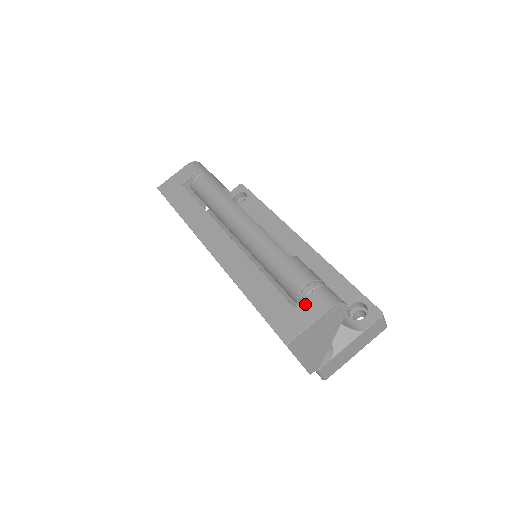
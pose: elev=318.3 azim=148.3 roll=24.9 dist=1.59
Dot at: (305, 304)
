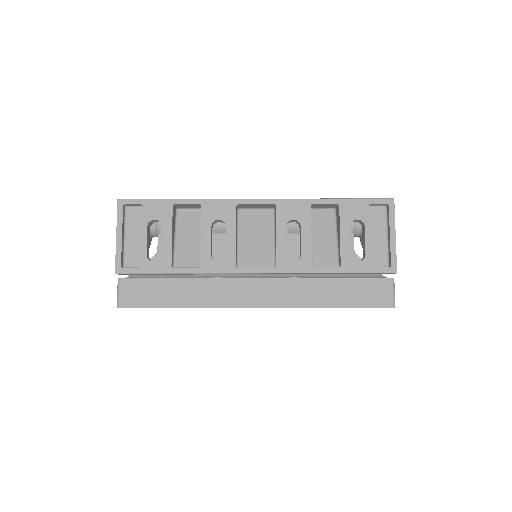
Dot at: occluded
